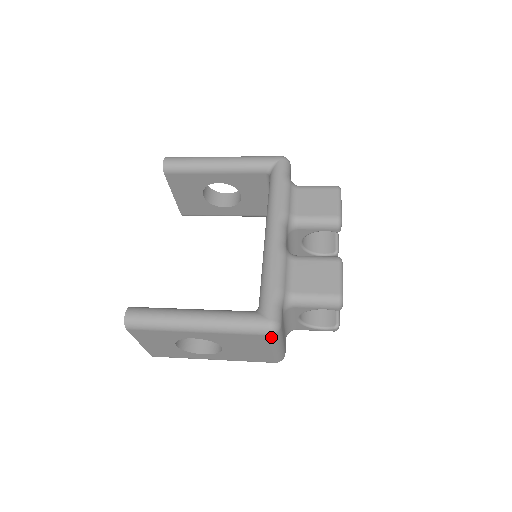
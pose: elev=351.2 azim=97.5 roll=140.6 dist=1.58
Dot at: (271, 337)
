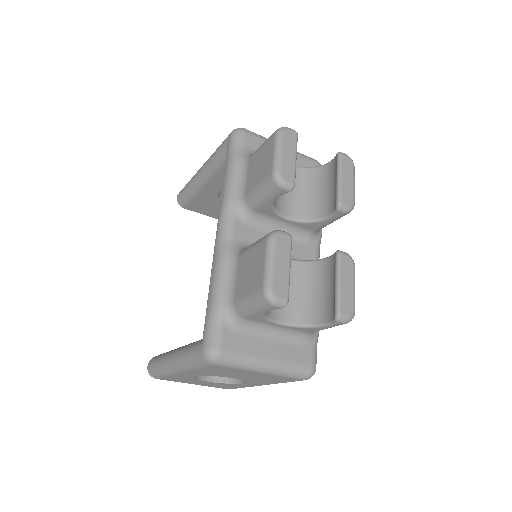
Dot at: (221, 365)
